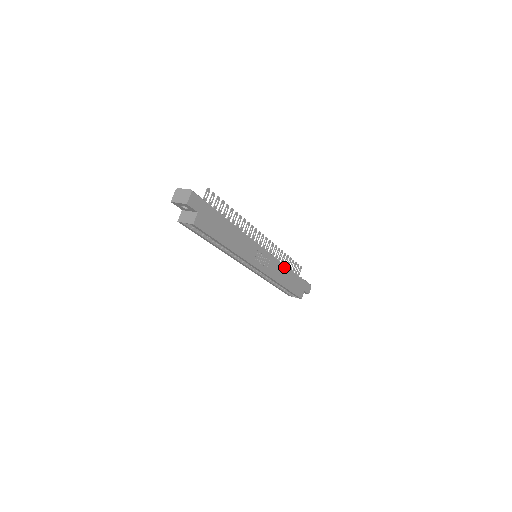
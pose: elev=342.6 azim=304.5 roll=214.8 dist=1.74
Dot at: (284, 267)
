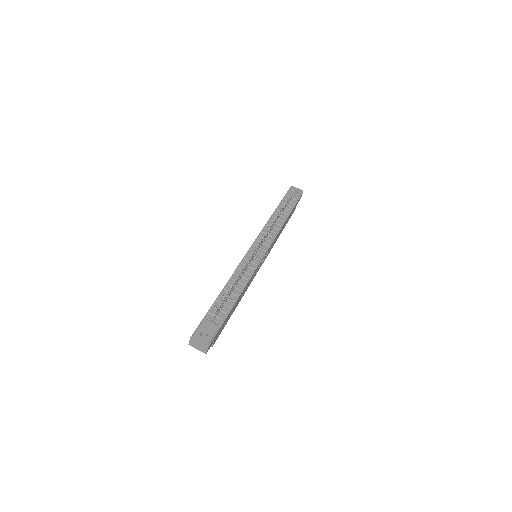
Dot at: (280, 230)
